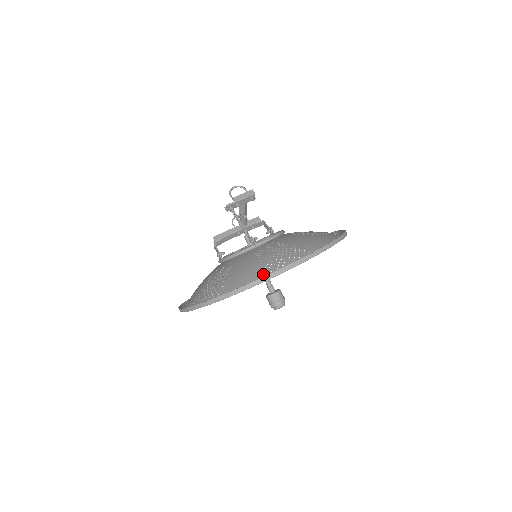
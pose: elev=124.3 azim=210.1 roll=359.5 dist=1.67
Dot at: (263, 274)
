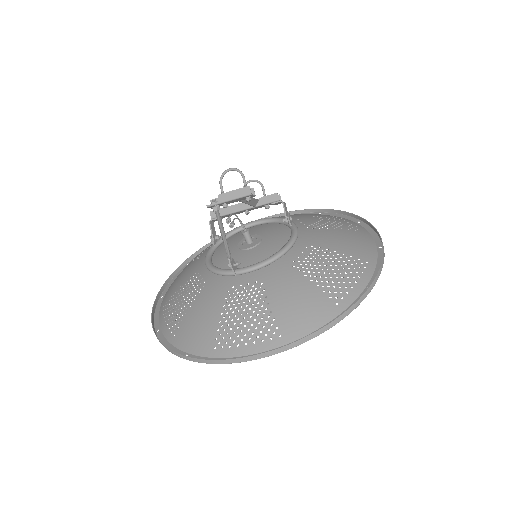
Dot at: (212, 346)
